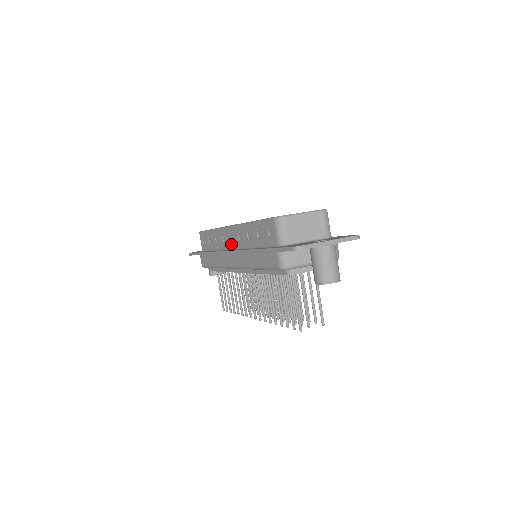
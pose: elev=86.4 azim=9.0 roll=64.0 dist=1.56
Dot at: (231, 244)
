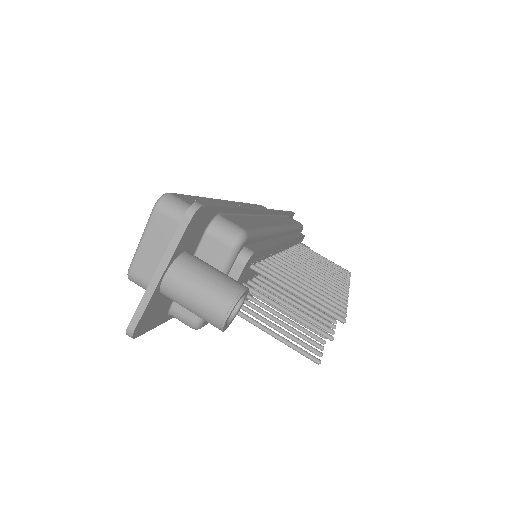
Dot at: occluded
